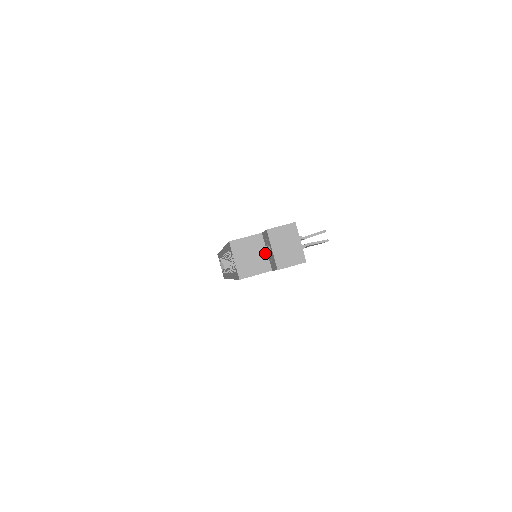
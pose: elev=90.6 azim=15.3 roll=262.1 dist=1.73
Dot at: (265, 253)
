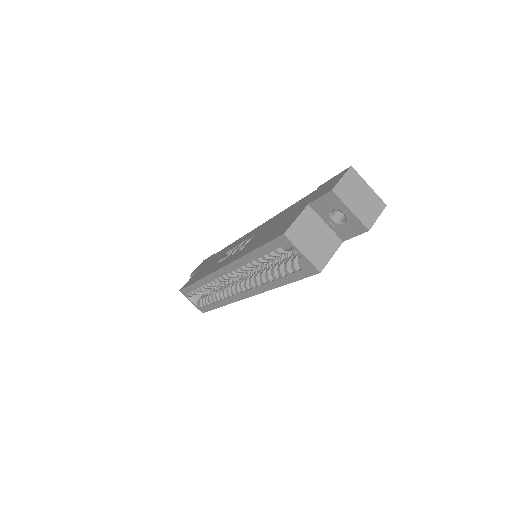
Dot at: (325, 226)
